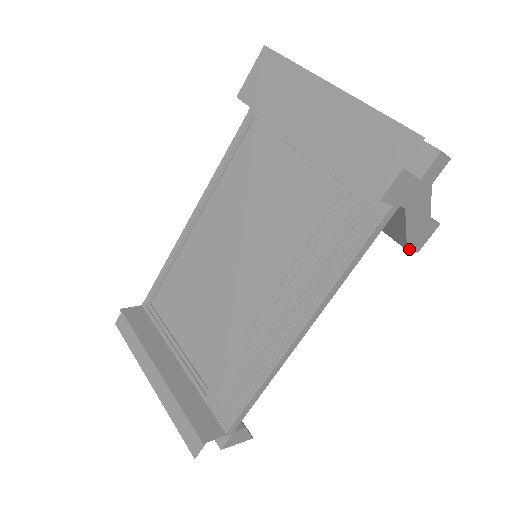
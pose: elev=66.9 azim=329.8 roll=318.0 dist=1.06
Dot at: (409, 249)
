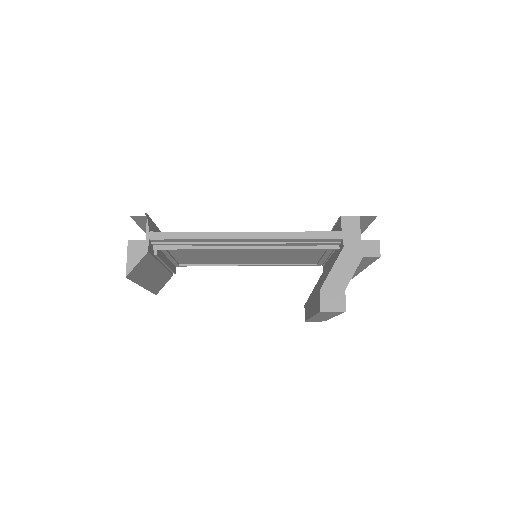
Dot at: (321, 293)
